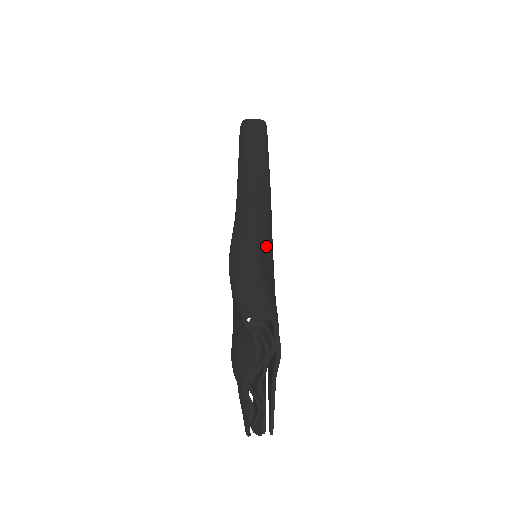
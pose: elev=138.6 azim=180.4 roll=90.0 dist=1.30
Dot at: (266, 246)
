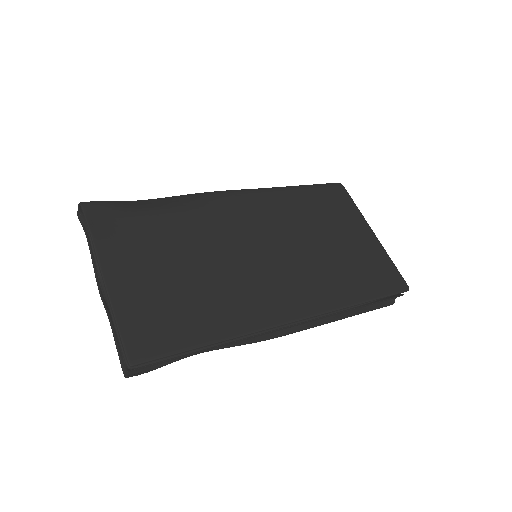
Dot at: (167, 201)
